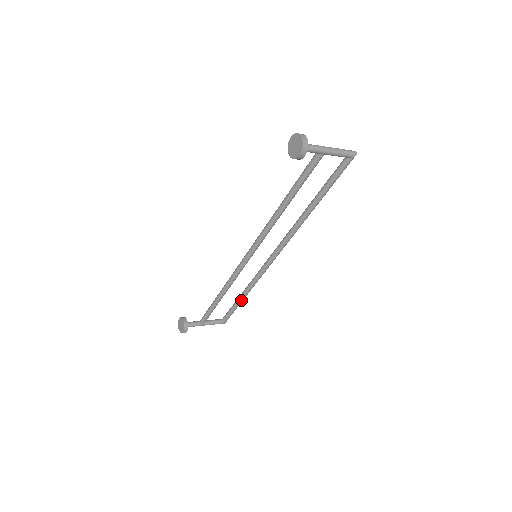
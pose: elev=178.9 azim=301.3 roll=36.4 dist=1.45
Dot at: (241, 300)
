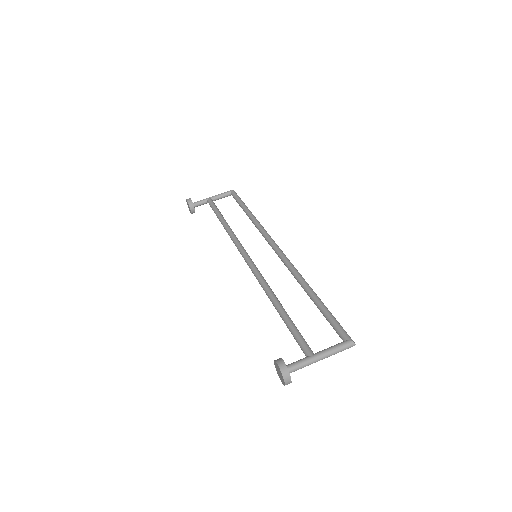
Dot at: occluded
